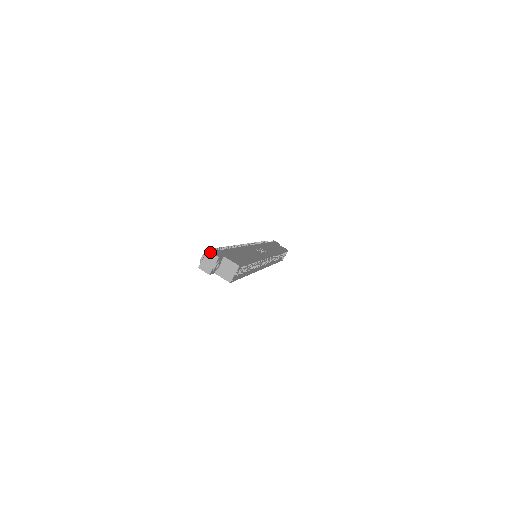
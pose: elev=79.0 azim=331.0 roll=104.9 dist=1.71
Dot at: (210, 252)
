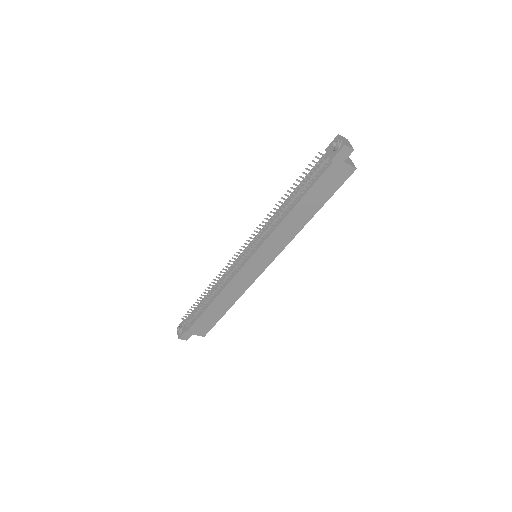
Dot at: occluded
